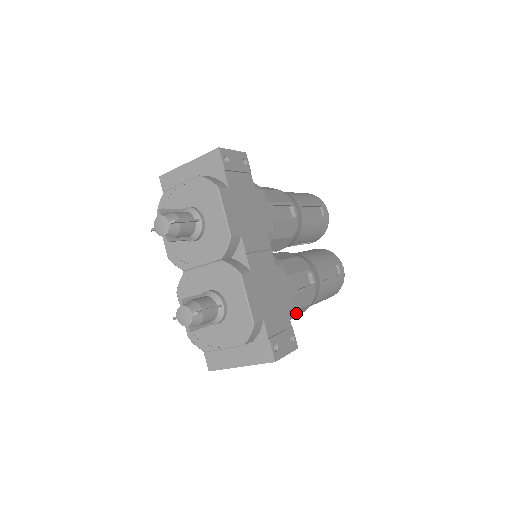
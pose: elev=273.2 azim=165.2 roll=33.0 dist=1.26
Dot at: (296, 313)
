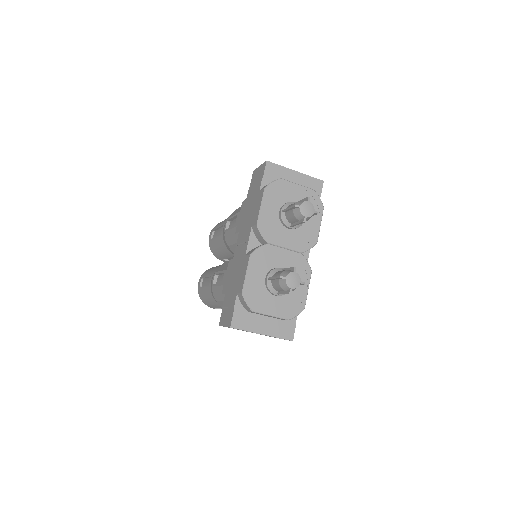
Dot at: occluded
